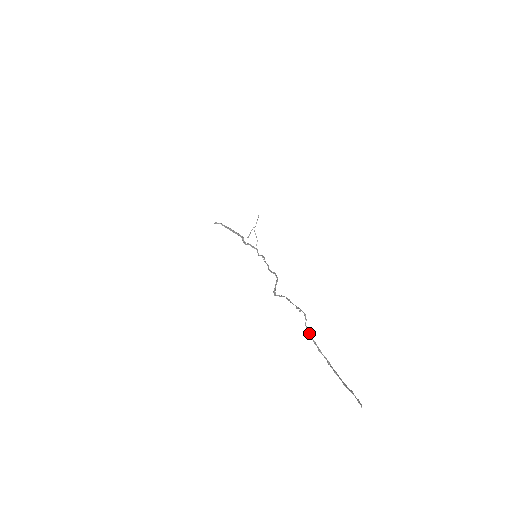
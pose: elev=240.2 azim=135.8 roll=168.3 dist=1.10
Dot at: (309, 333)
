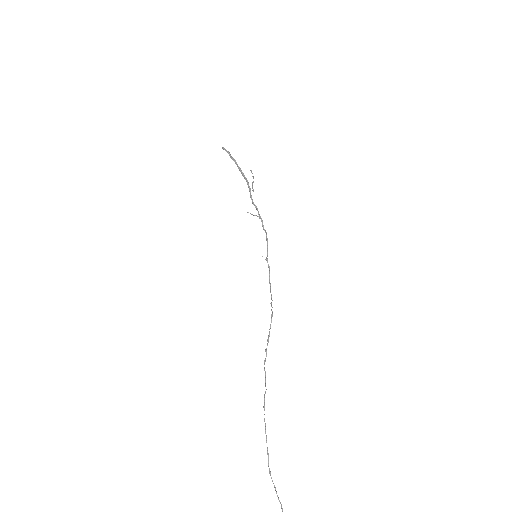
Dot at: (271, 477)
